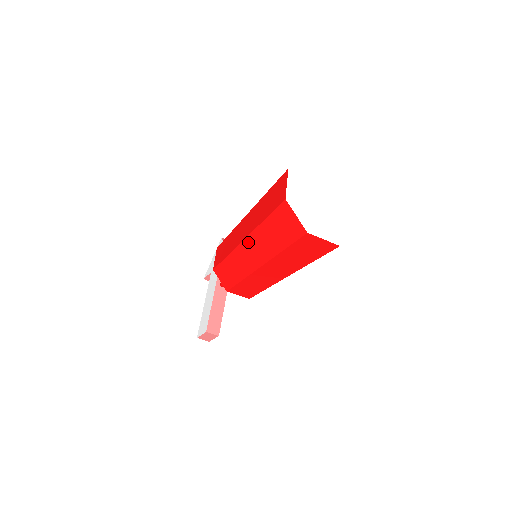
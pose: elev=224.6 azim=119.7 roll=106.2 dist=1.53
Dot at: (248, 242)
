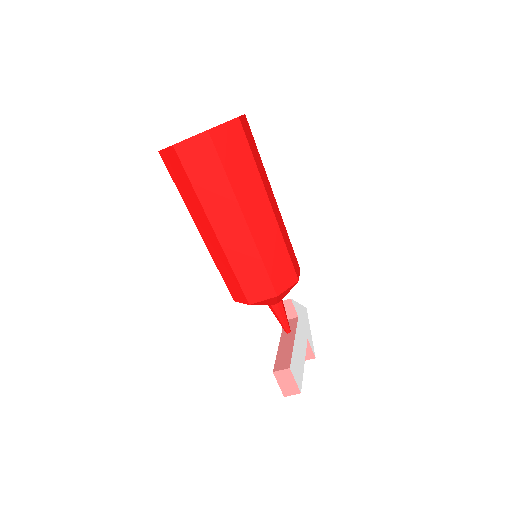
Dot at: (198, 227)
